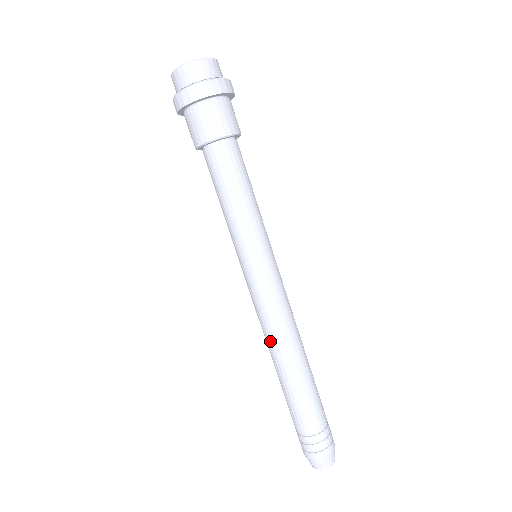
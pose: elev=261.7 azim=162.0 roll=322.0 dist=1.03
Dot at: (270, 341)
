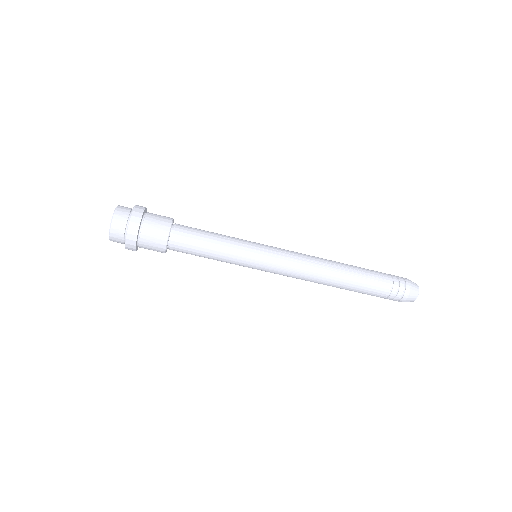
Dot at: occluded
